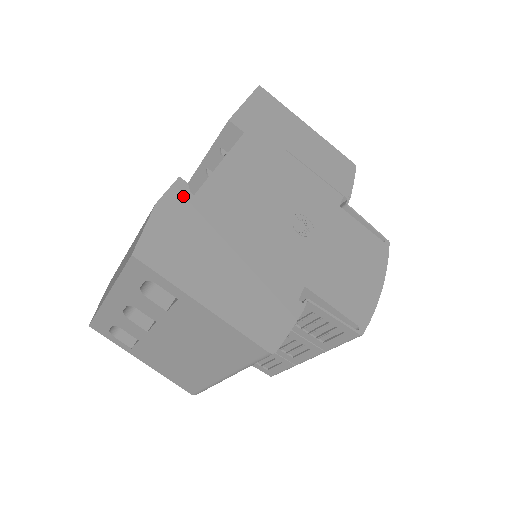
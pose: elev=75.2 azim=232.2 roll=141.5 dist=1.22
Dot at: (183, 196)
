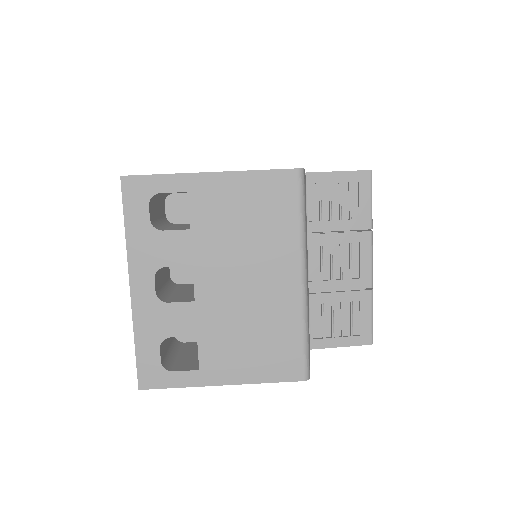
Dot at: occluded
